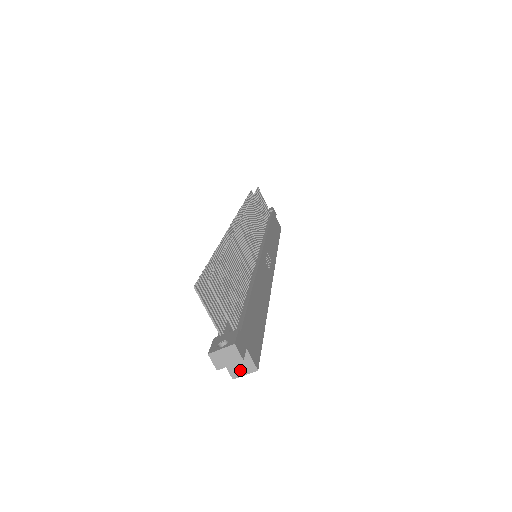
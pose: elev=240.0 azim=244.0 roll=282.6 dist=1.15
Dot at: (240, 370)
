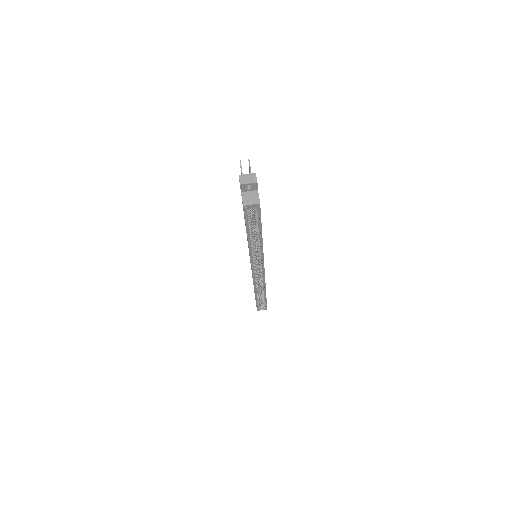
Dot at: (250, 201)
